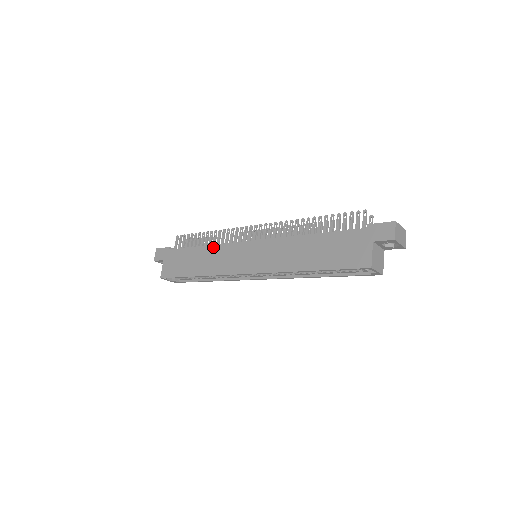
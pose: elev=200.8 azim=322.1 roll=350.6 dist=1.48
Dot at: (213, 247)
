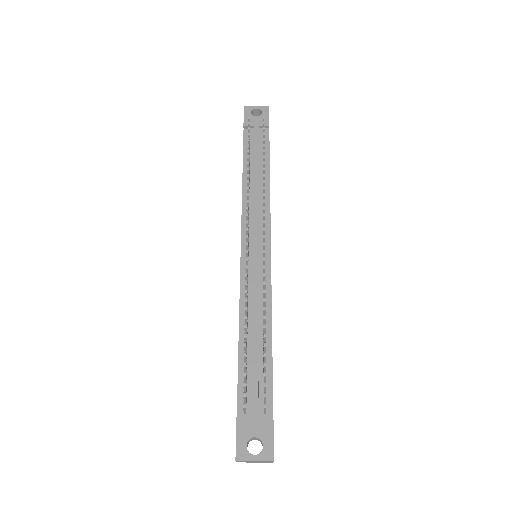
Dot at: (242, 196)
